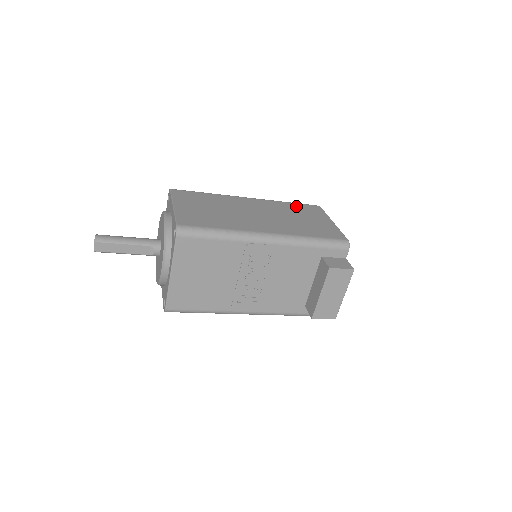
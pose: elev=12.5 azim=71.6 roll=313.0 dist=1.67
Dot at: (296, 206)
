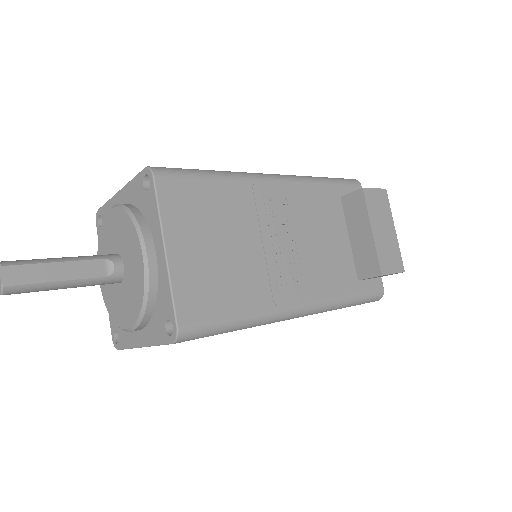
Dot at: occluded
